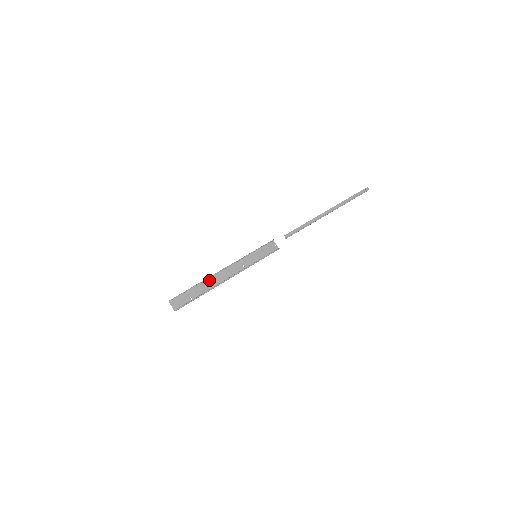
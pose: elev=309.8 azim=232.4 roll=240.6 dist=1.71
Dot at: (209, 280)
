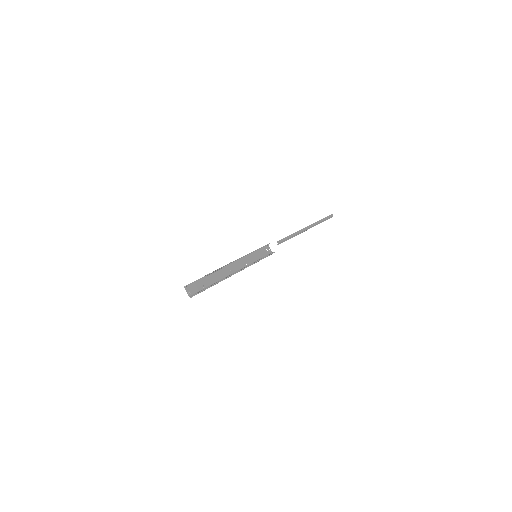
Dot at: (219, 272)
